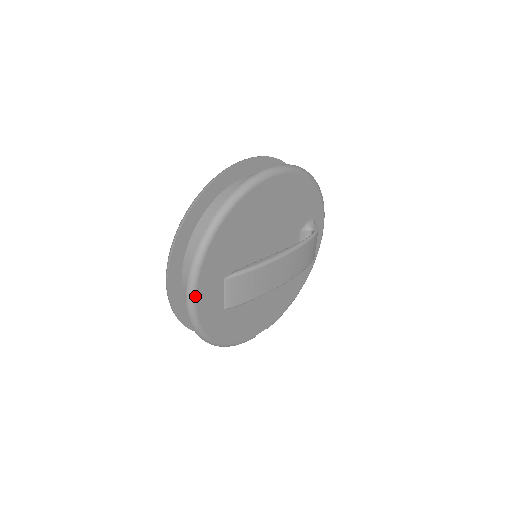
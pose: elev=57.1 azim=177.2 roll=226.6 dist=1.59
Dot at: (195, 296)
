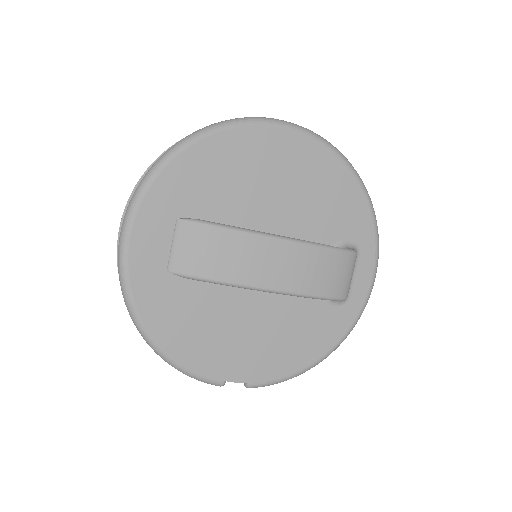
Dot at: (131, 225)
